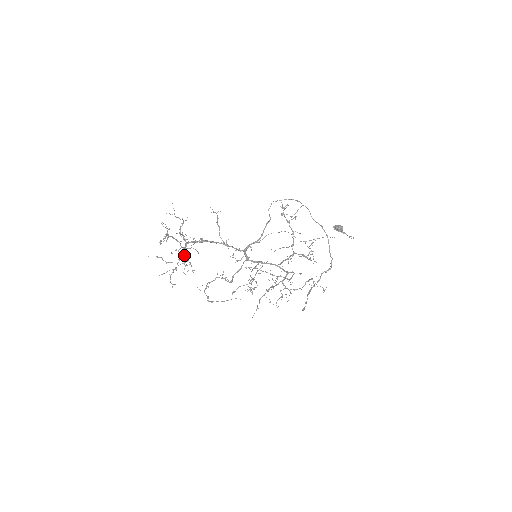
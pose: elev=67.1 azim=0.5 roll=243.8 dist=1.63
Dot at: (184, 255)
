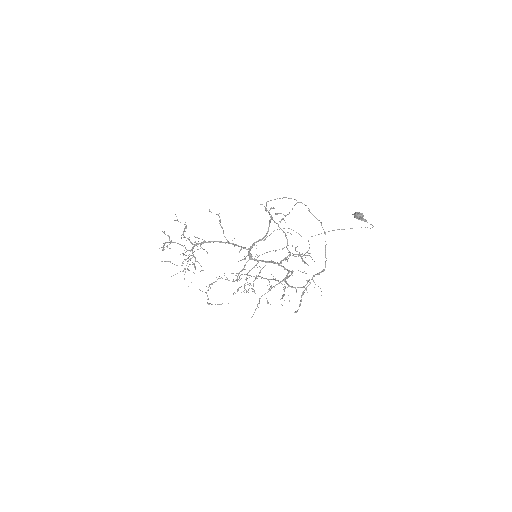
Dot at: (192, 257)
